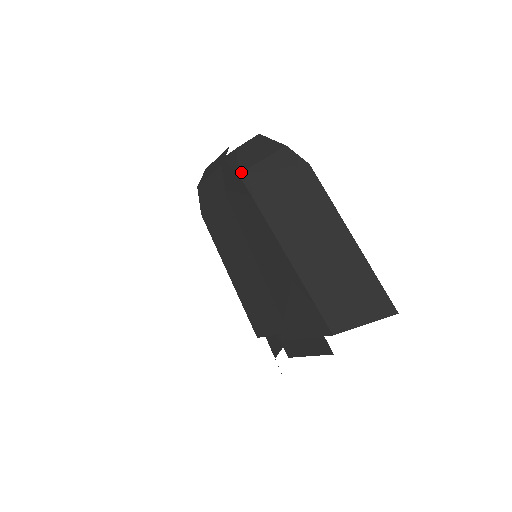
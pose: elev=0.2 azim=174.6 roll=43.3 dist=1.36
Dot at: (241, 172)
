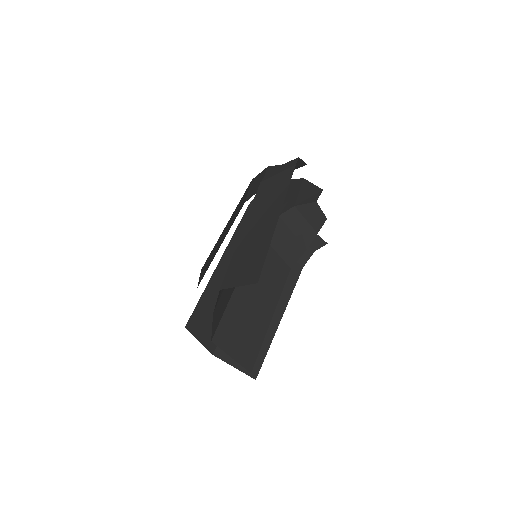
Dot at: (271, 170)
